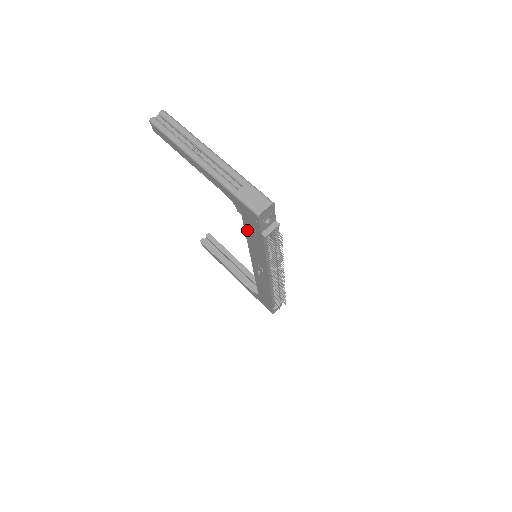
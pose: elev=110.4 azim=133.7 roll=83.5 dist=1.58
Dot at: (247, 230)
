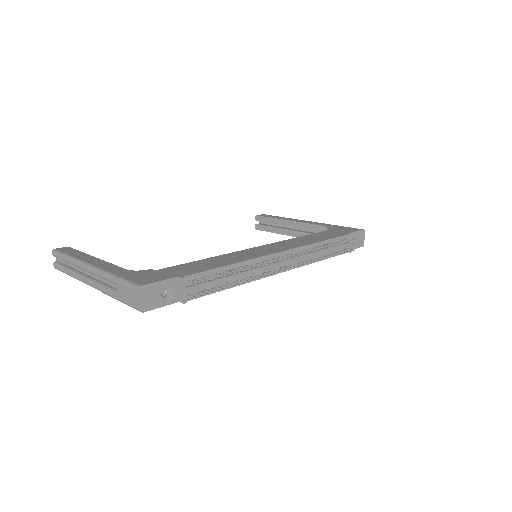
Dot at: occluded
